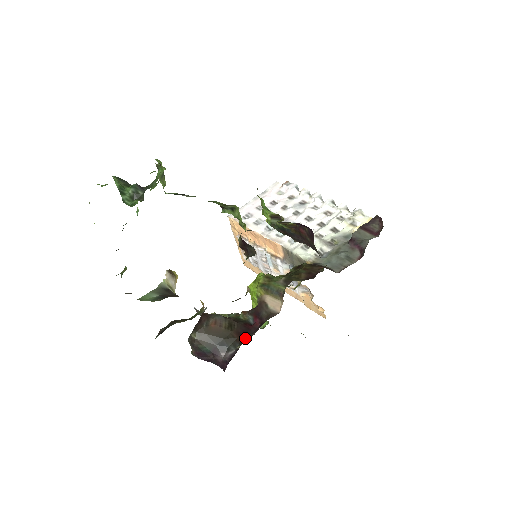
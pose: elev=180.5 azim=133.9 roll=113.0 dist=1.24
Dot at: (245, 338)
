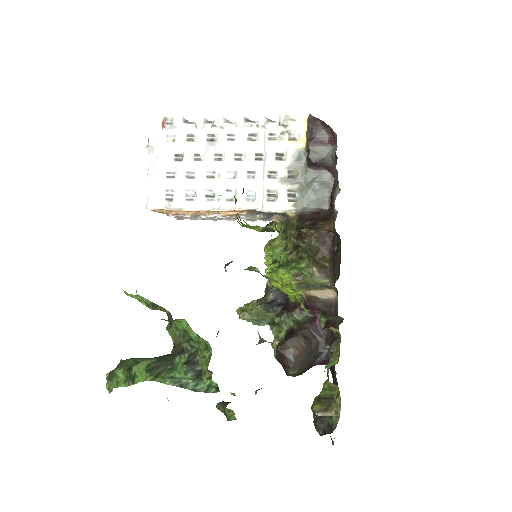
Dot at: (325, 336)
